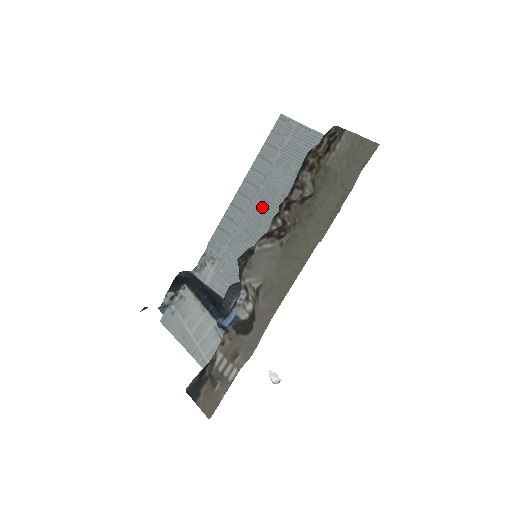
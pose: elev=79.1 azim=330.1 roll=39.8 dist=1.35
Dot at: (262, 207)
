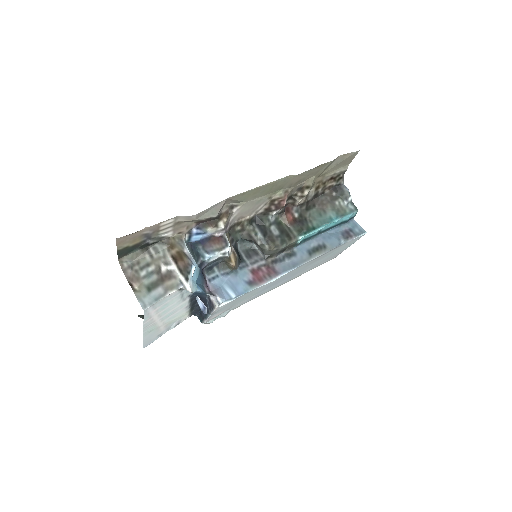
Dot at: (288, 277)
